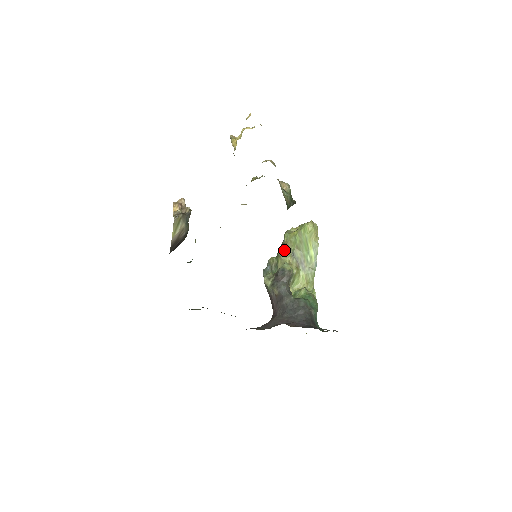
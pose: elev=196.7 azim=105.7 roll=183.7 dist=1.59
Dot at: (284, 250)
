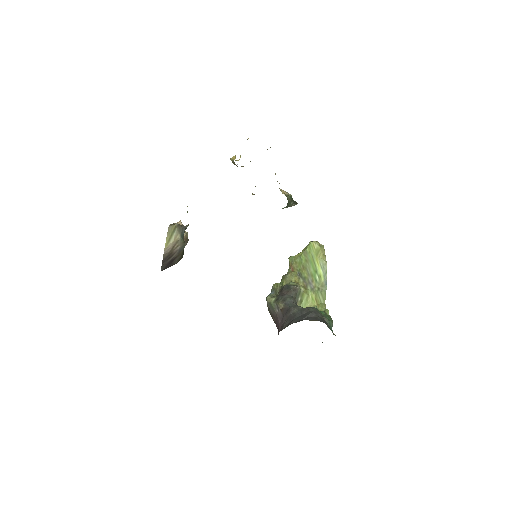
Dot at: (289, 272)
